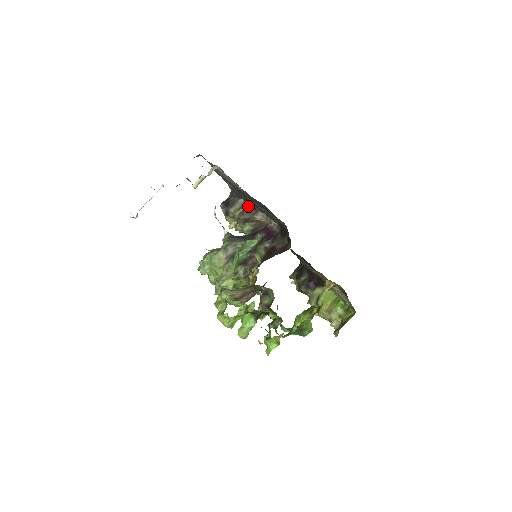
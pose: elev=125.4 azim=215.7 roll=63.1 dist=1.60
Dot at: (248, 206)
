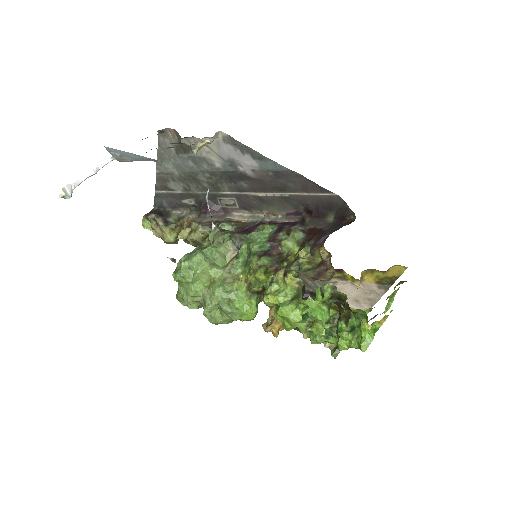
Dot at: (212, 207)
